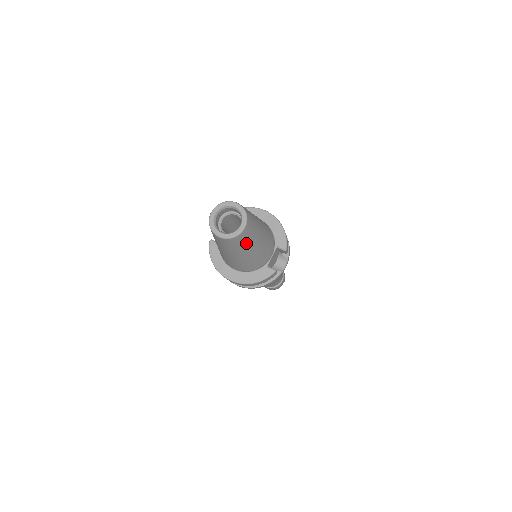
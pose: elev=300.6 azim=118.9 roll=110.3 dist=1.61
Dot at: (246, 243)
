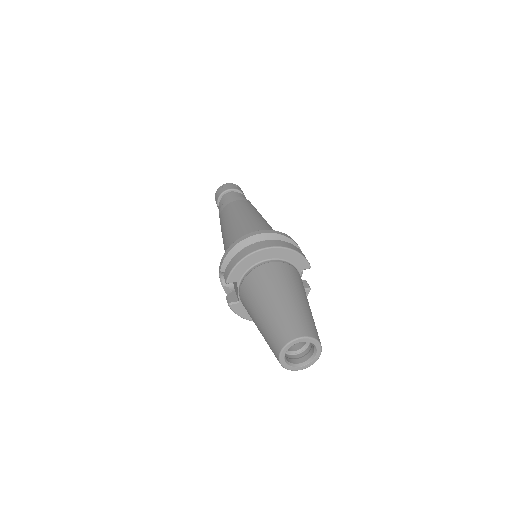
Dot at: occluded
